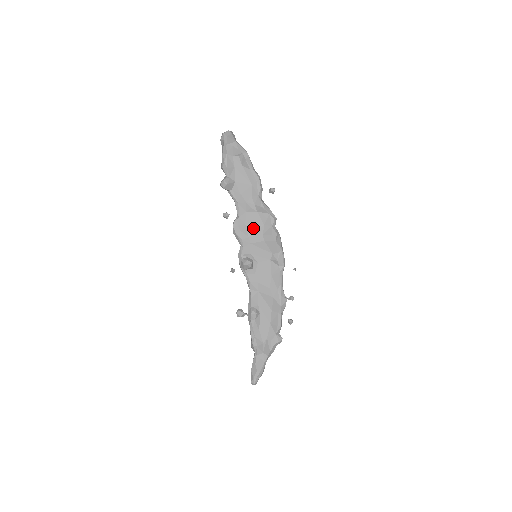
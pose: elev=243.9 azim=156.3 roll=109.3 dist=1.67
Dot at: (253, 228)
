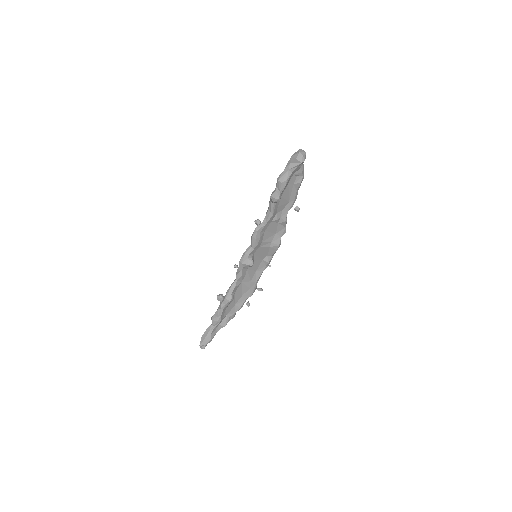
Dot at: (268, 235)
